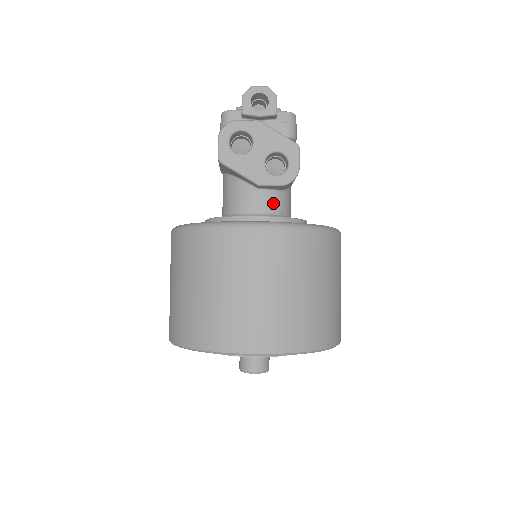
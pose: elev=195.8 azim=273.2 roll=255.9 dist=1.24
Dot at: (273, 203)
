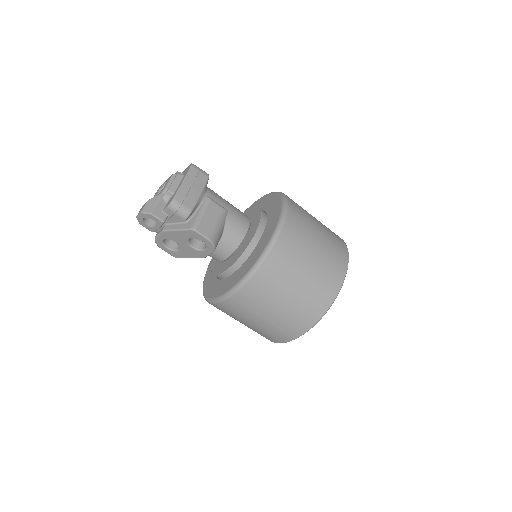
Dot at: (224, 250)
